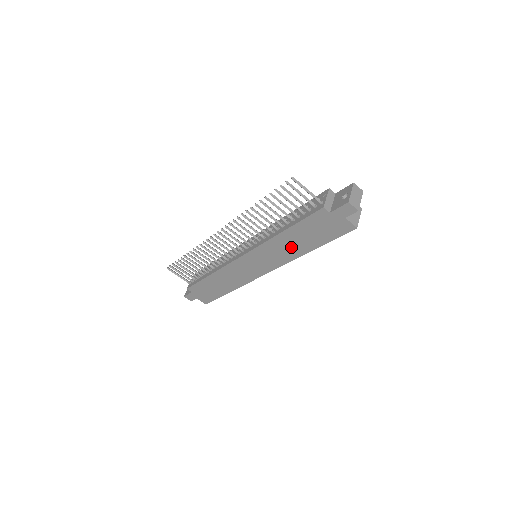
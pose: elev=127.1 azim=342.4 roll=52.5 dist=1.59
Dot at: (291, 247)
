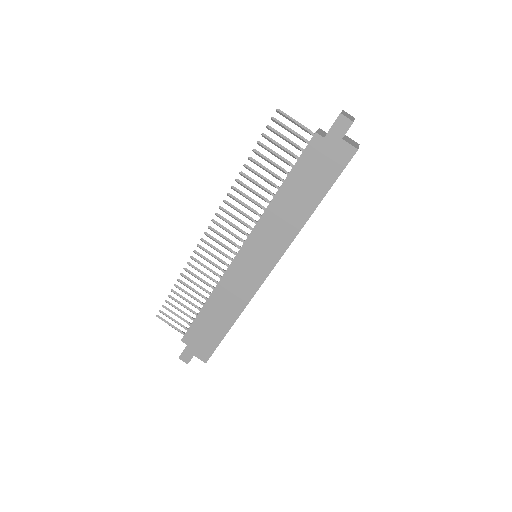
Dot at: (292, 212)
